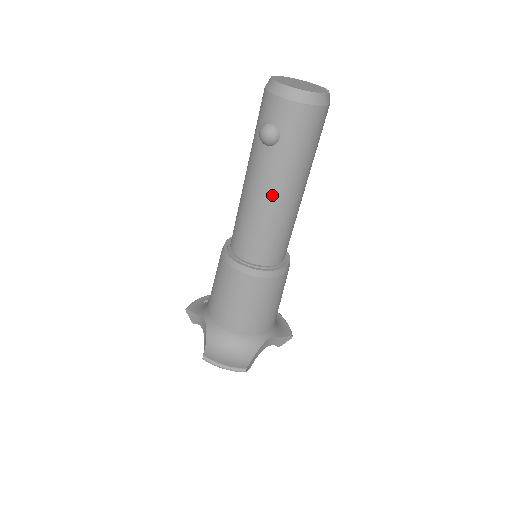
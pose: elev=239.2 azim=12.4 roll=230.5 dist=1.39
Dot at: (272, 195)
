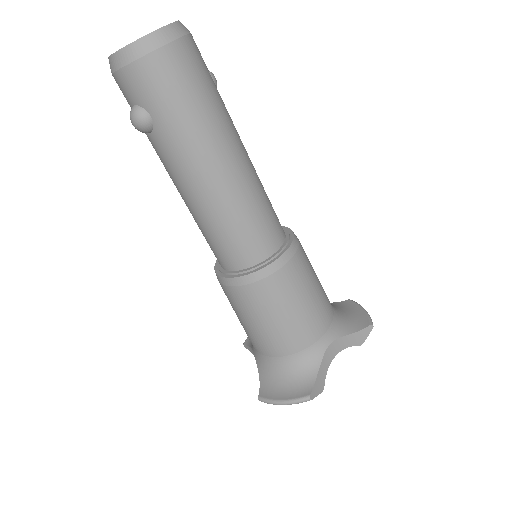
Dot at: (196, 183)
